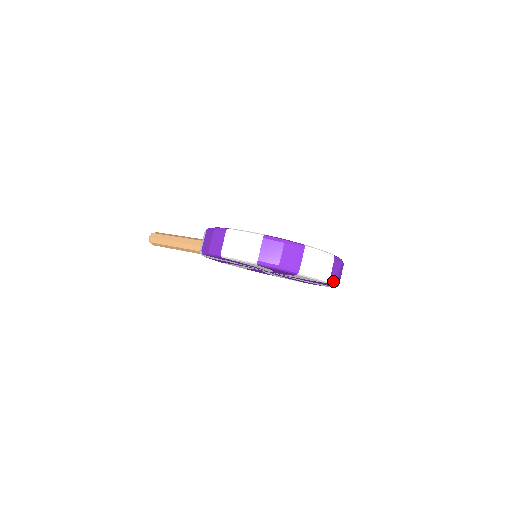
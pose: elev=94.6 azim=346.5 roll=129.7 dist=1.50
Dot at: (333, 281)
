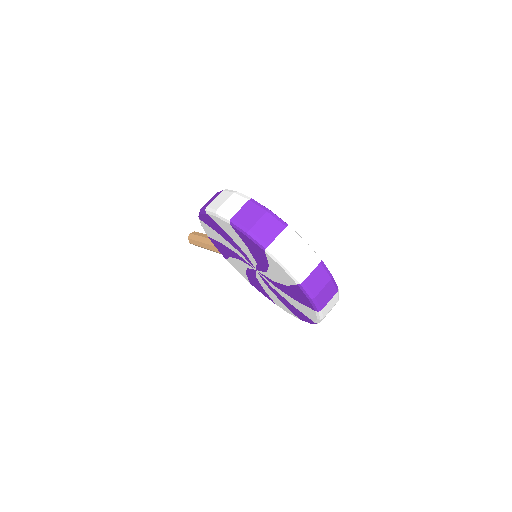
Dot at: (309, 290)
